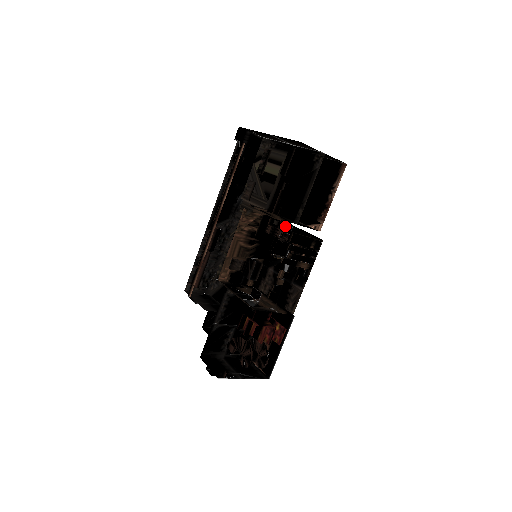
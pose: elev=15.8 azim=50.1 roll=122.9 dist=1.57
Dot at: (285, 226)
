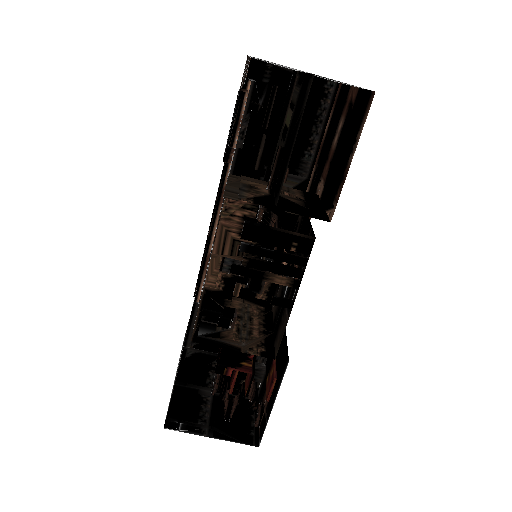
Dot at: occluded
